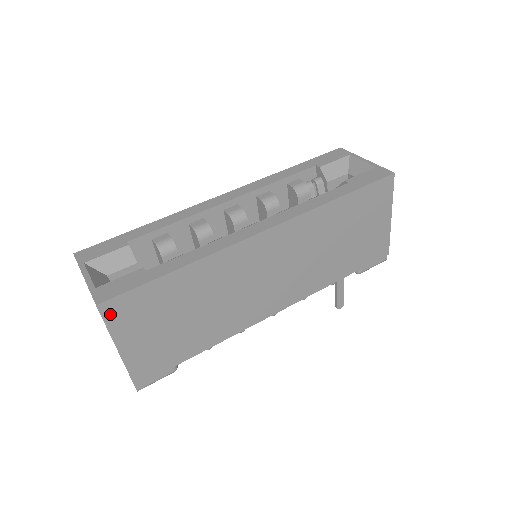
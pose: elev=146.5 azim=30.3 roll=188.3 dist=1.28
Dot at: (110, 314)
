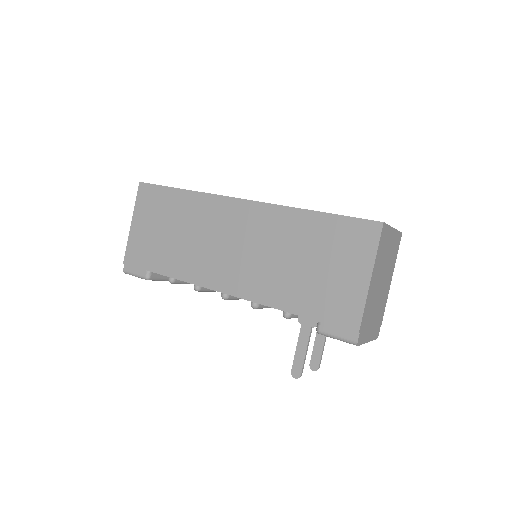
Dot at: (141, 193)
